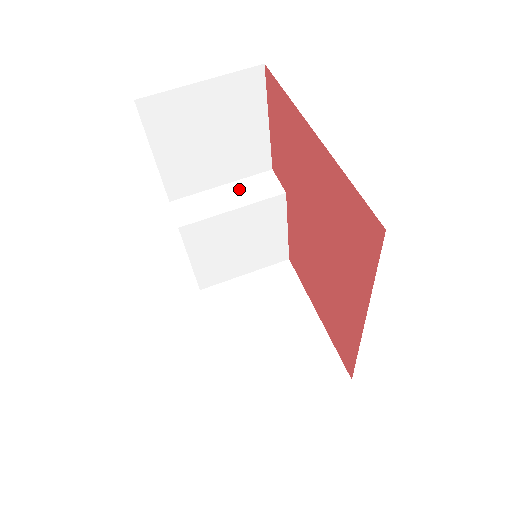
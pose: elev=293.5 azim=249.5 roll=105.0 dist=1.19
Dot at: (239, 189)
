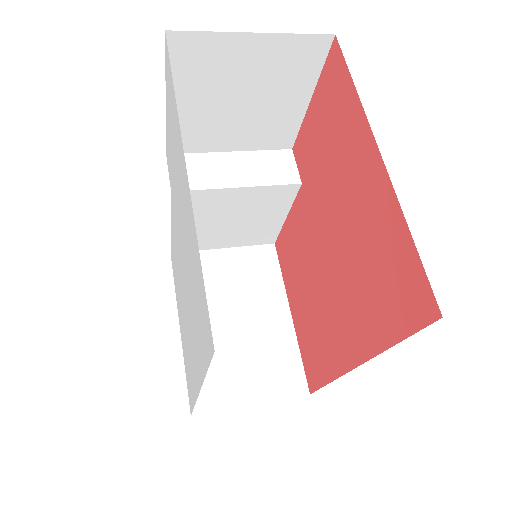
Dot at: (250, 163)
